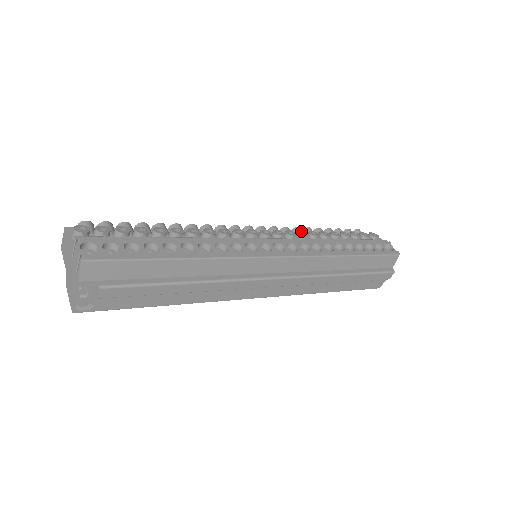
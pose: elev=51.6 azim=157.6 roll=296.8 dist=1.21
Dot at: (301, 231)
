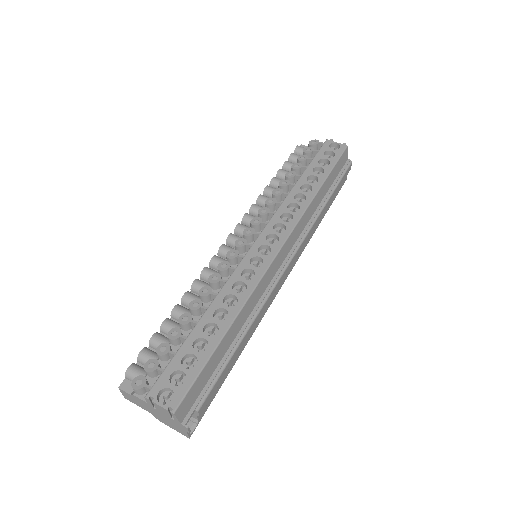
Dot at: (267, 200)
